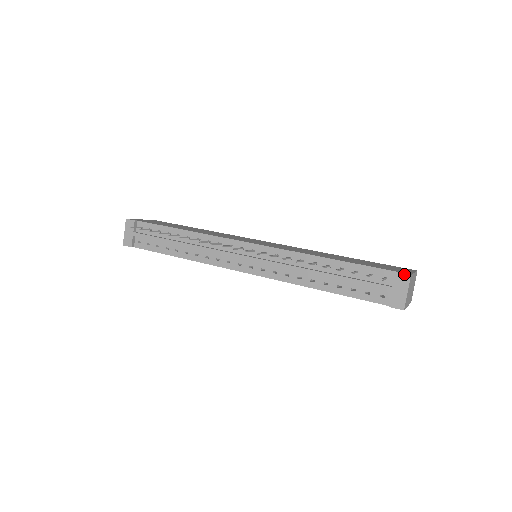
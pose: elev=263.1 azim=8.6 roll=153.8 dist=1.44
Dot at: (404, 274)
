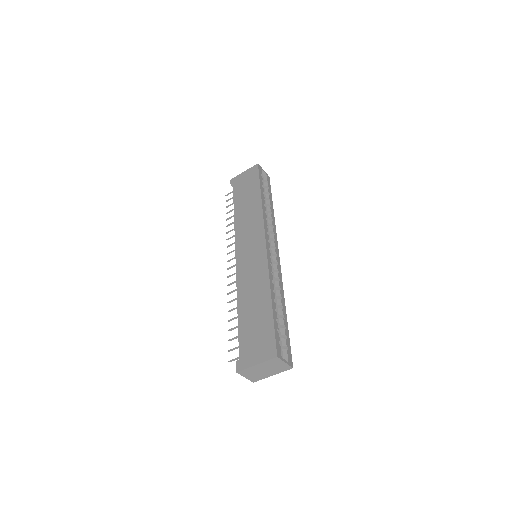
Dot at: (236, 368)
